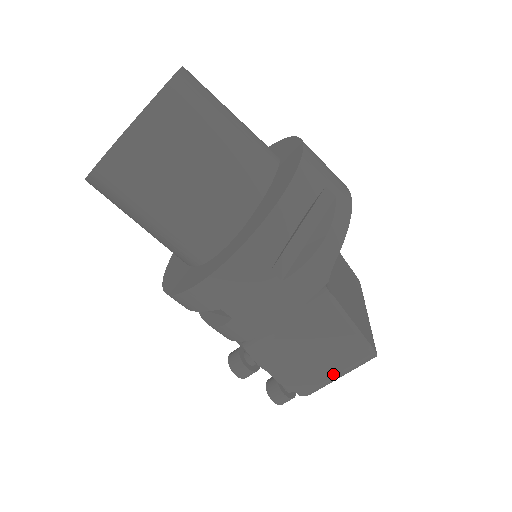
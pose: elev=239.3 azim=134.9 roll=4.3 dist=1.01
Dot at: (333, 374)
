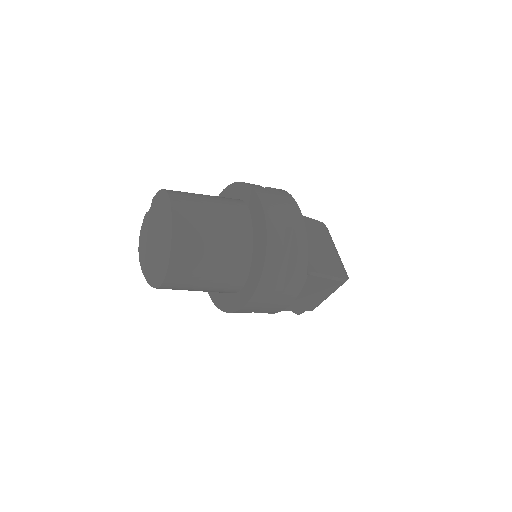
Dot at: (327, 297)
